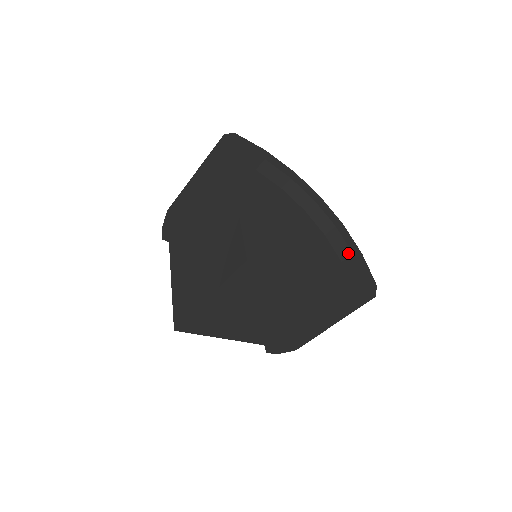
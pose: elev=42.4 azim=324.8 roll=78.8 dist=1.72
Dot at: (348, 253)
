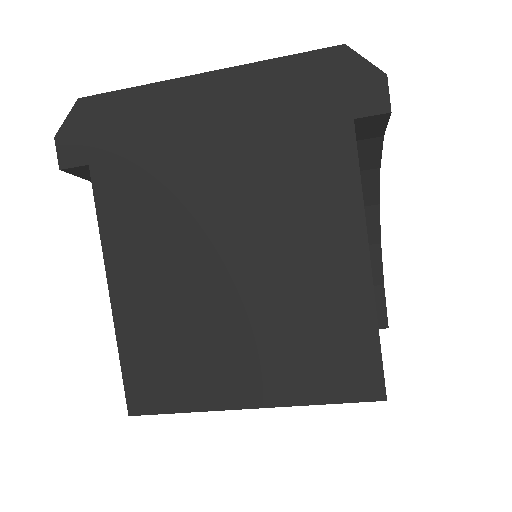
Dot at: (378, 282)
